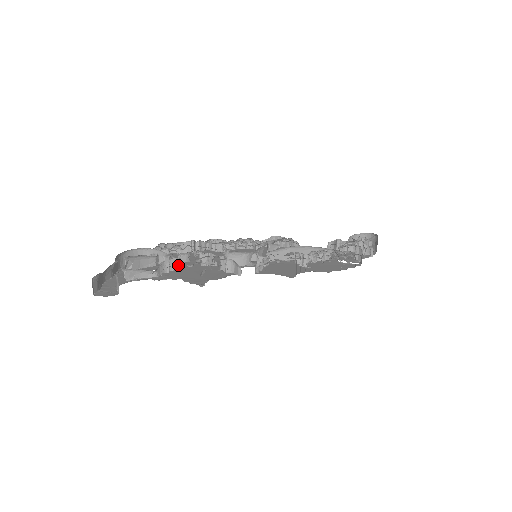
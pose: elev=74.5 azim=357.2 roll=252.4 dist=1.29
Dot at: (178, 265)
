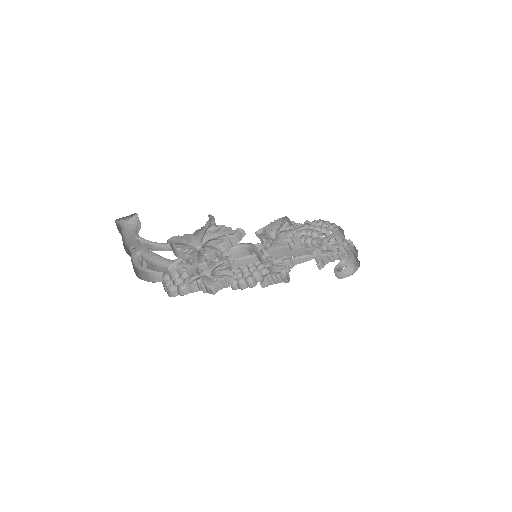
Dot at: (189, 263)
